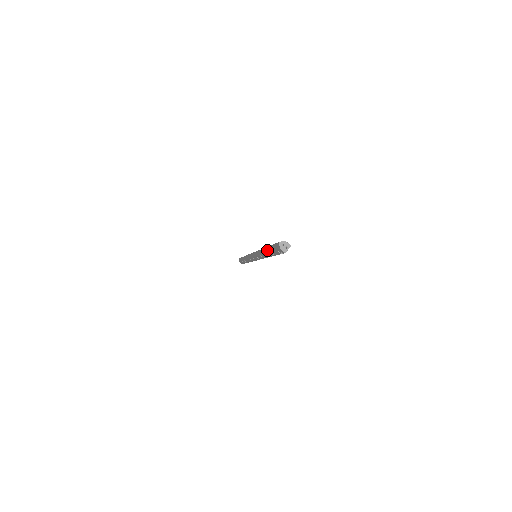
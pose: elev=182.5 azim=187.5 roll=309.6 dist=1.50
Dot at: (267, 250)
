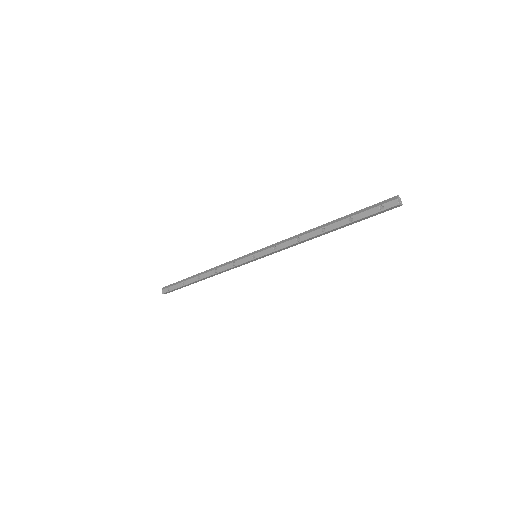
Dot at: (339, 219)
